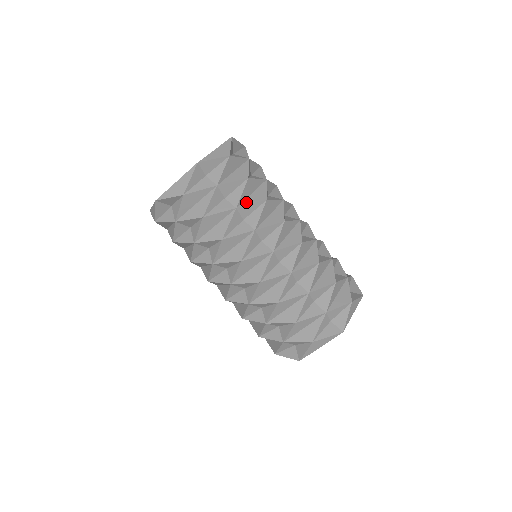
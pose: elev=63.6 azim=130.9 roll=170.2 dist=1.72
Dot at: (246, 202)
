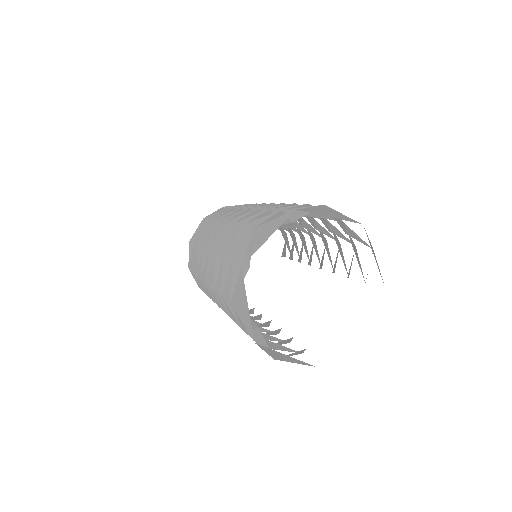
Dot at: occluded
